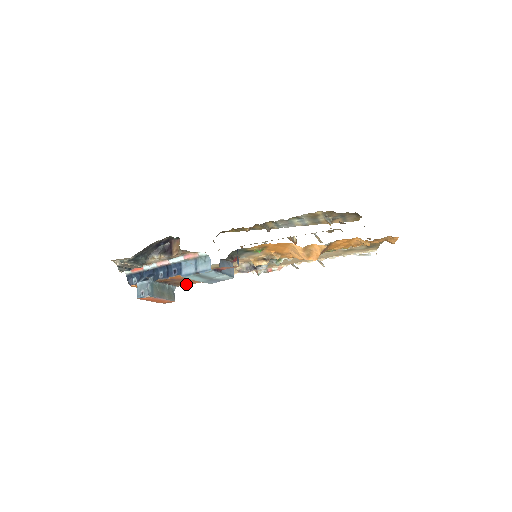
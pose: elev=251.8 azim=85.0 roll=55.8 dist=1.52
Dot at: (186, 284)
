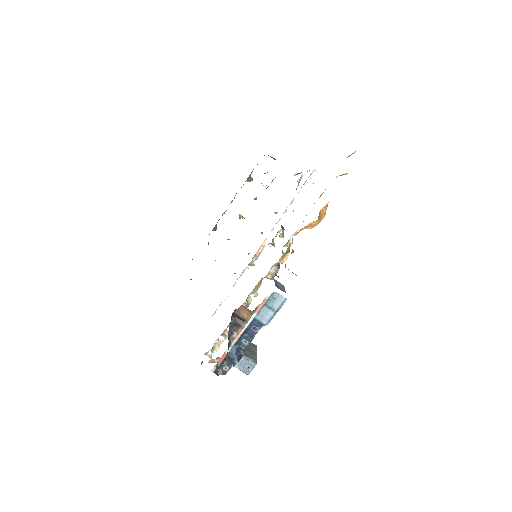
Dot at: occluded
